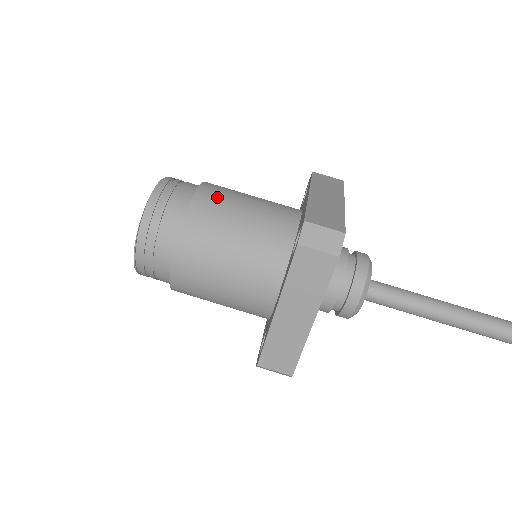
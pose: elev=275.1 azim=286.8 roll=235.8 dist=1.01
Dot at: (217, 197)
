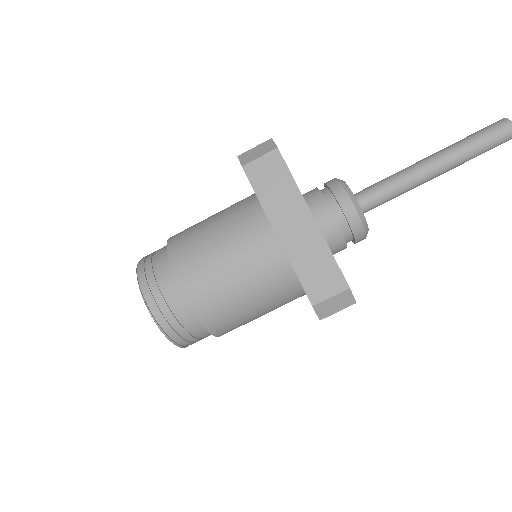
Dot at: (187, 228)
